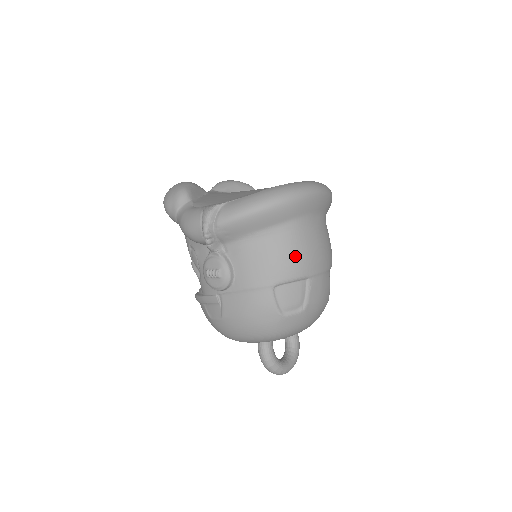
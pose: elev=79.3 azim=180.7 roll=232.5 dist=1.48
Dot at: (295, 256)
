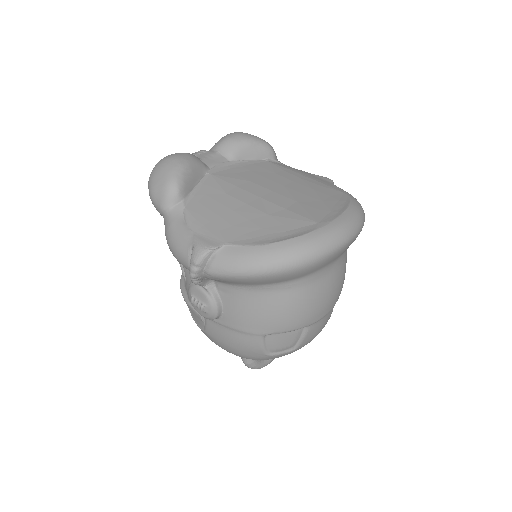
Dot at: (296, 312)
